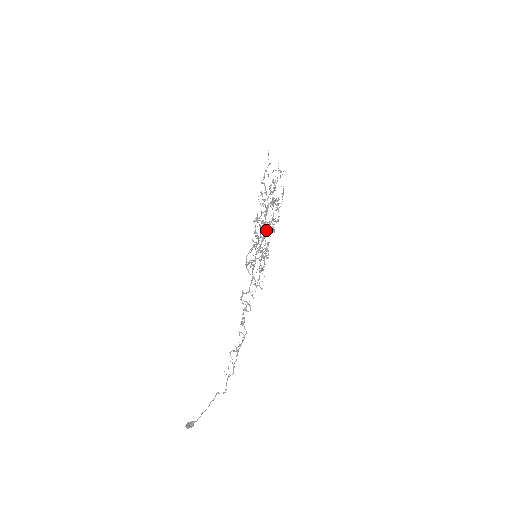
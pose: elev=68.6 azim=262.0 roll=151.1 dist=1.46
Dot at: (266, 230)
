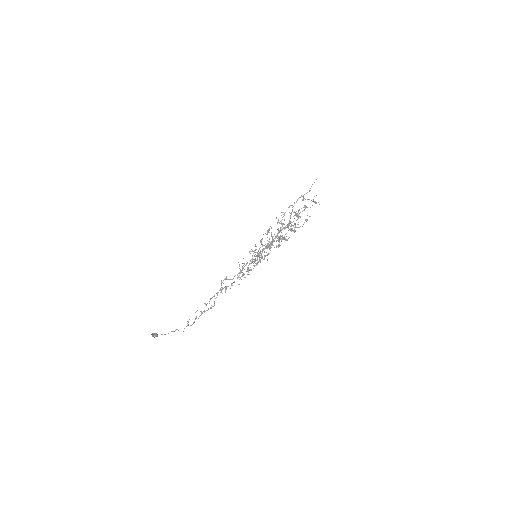
Dot at: (269, 244)
